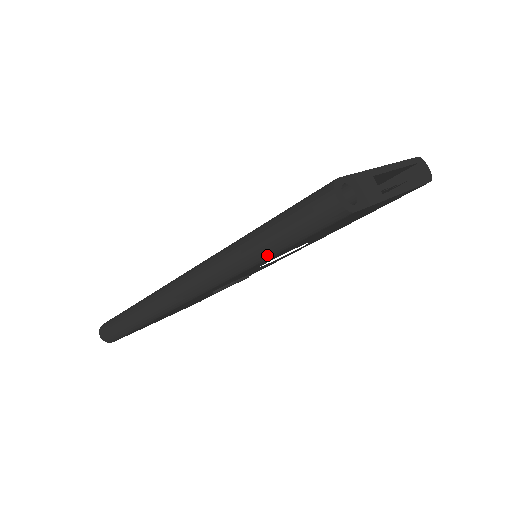
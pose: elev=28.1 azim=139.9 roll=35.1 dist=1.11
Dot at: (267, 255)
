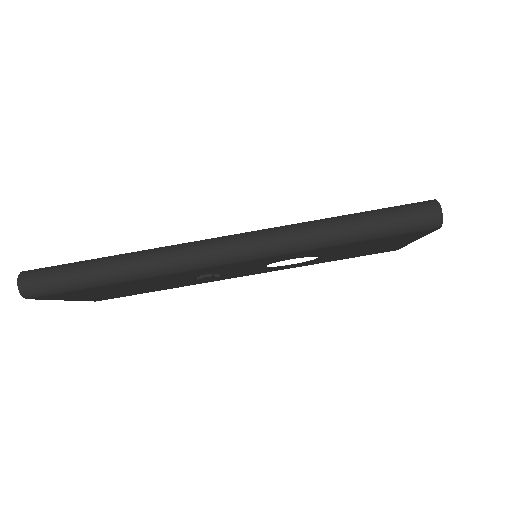
Dot at: (350, 239)
